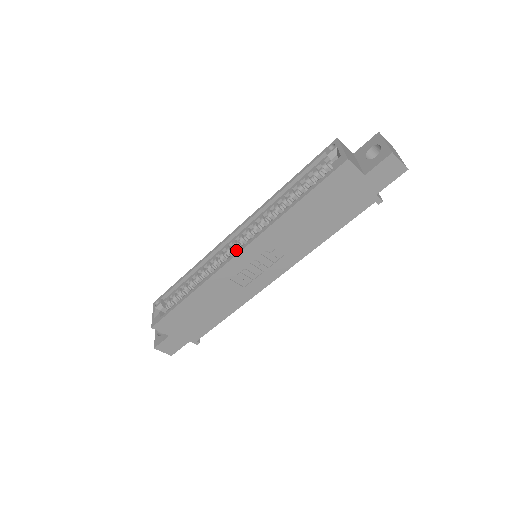
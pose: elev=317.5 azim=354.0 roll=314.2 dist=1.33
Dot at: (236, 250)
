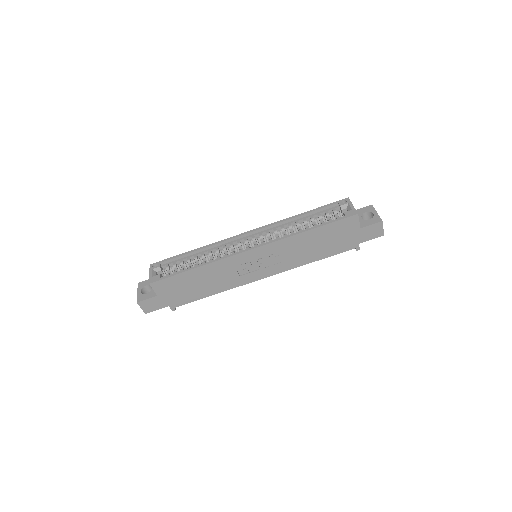
Dot at: occluded
